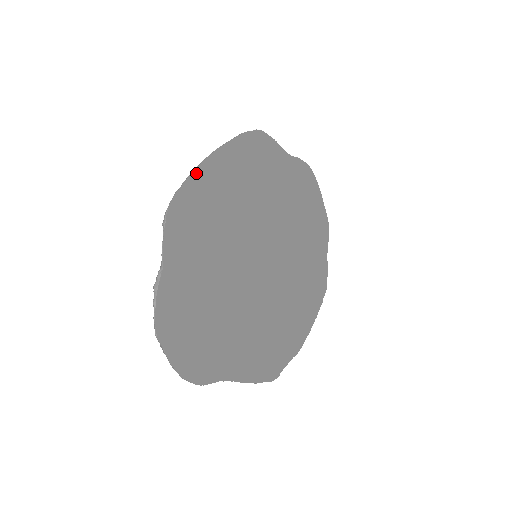
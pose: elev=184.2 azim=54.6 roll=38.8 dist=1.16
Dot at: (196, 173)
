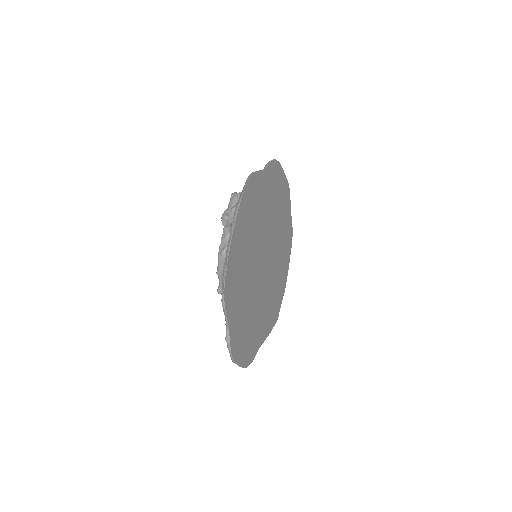
Dot at: (229, 258)
